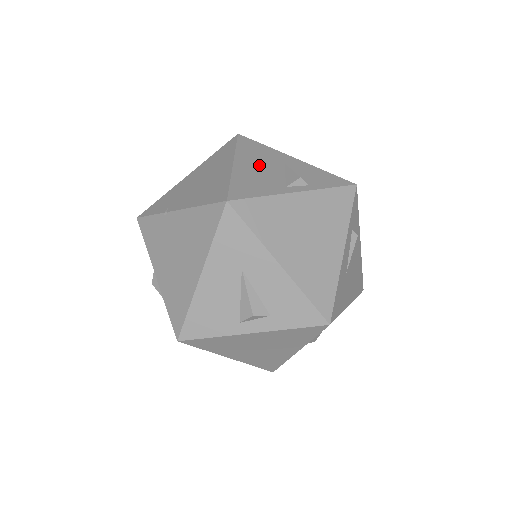
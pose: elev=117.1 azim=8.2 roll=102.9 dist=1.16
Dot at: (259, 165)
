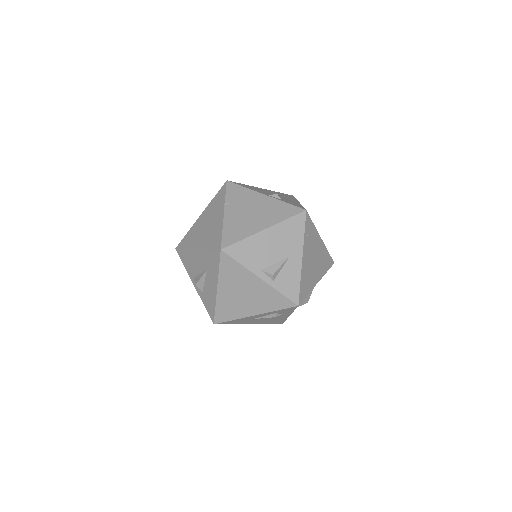
Dot at: (274, 244)
